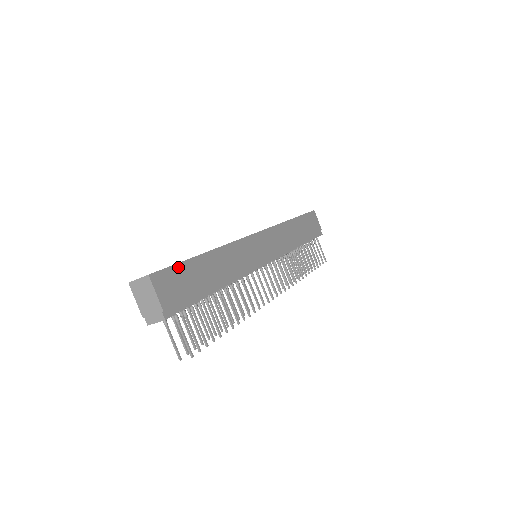
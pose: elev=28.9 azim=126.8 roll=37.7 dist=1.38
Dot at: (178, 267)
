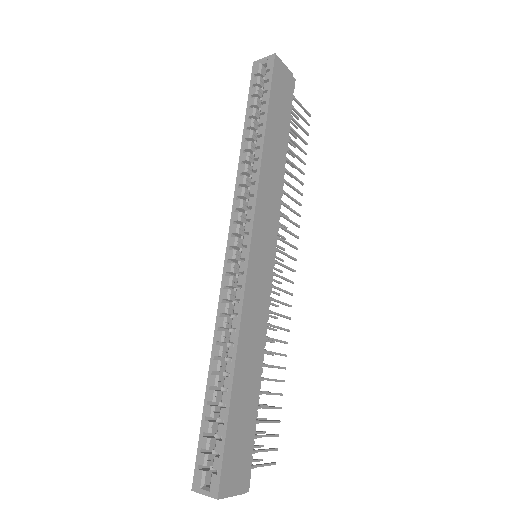
Dot at: (227, 443)
